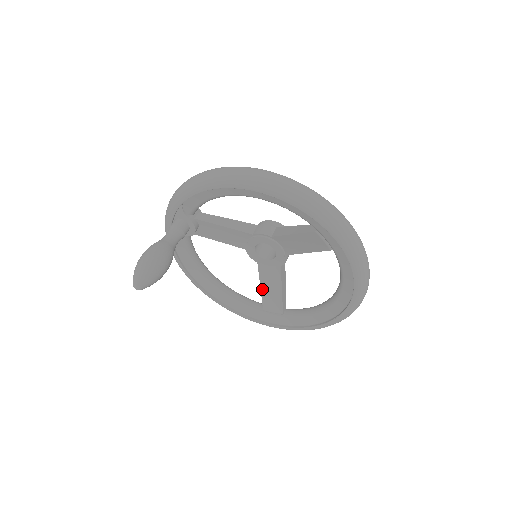
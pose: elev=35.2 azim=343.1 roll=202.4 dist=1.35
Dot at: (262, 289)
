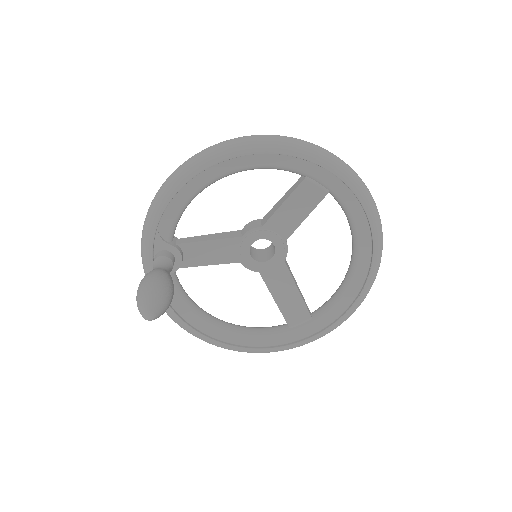
Dot at: (277, 301)
